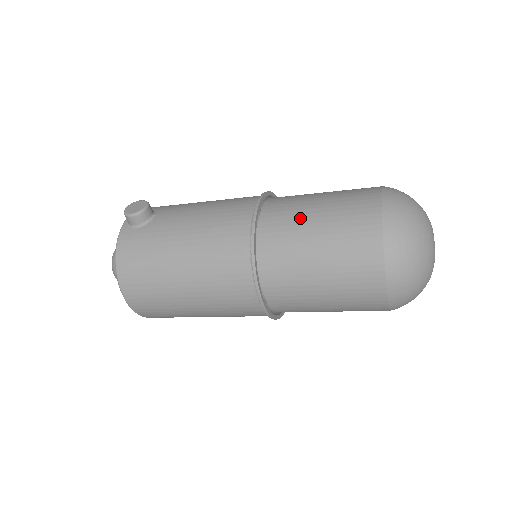
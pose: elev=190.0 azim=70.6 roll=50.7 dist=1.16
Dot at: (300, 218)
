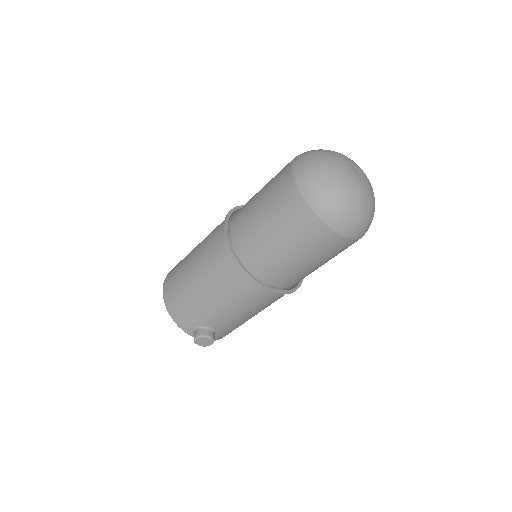
Dot at: occluded
